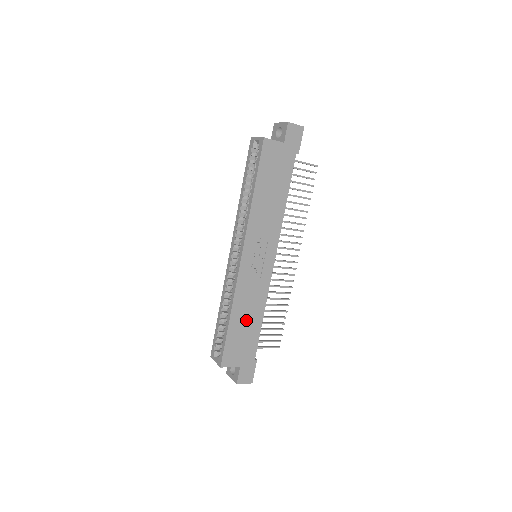
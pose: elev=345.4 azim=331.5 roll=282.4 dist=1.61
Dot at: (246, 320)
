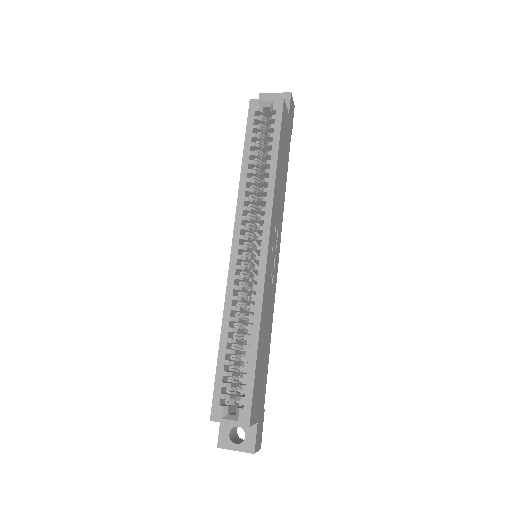
Dot at: (264, 346)
